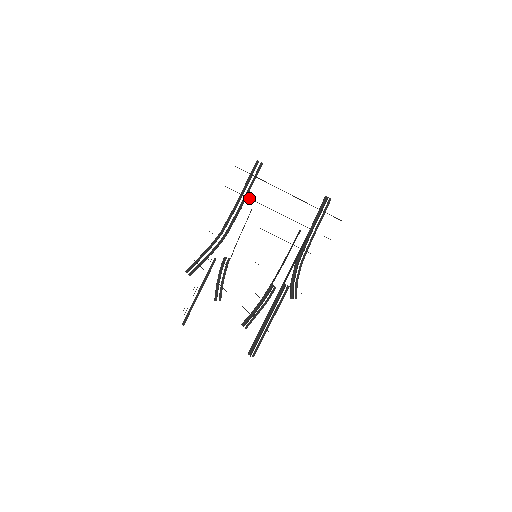
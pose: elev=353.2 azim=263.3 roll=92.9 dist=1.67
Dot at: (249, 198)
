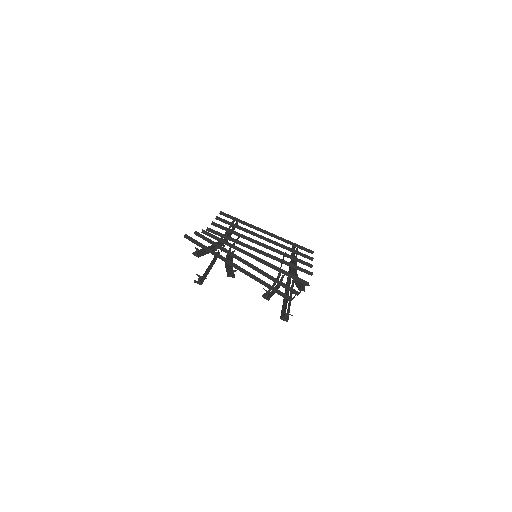
Dot at: (237, 227)
